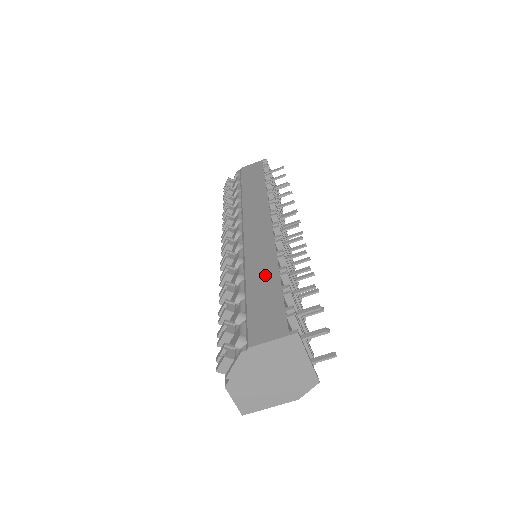
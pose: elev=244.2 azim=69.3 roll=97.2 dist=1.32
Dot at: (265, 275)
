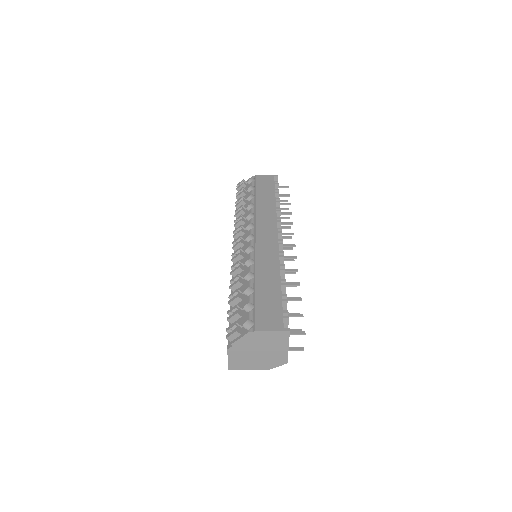
Dot at: (270, 281)
